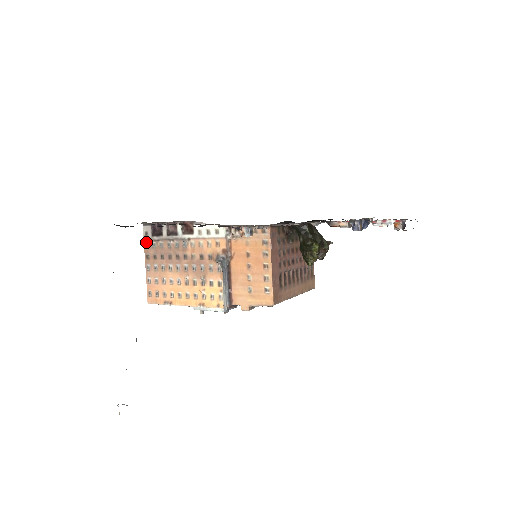
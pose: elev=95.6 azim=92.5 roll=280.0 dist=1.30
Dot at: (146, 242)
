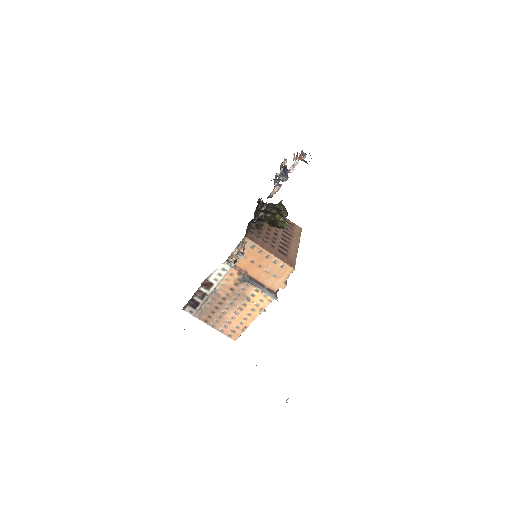
Dot at: (196, 316)
